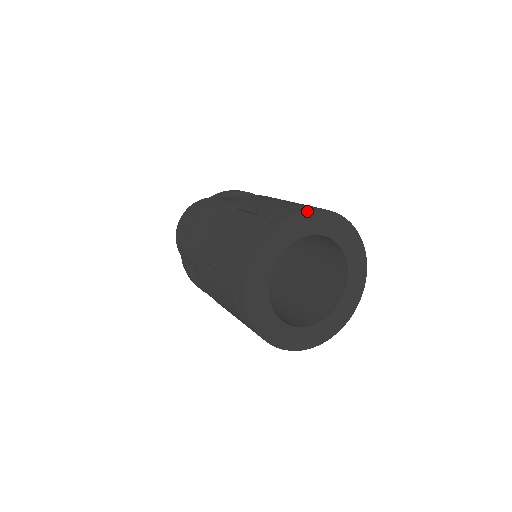
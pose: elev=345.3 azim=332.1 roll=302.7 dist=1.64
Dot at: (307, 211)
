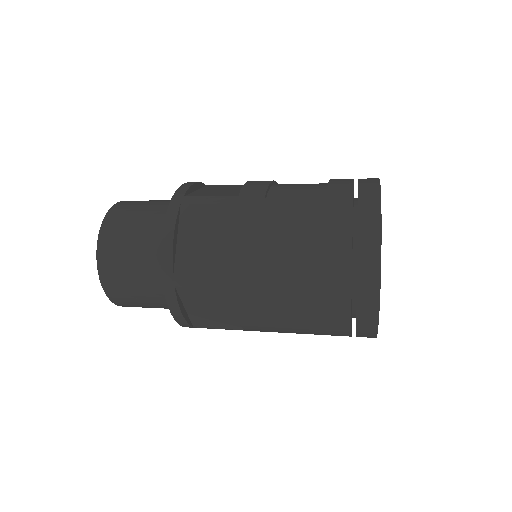
Dot at: occluded
